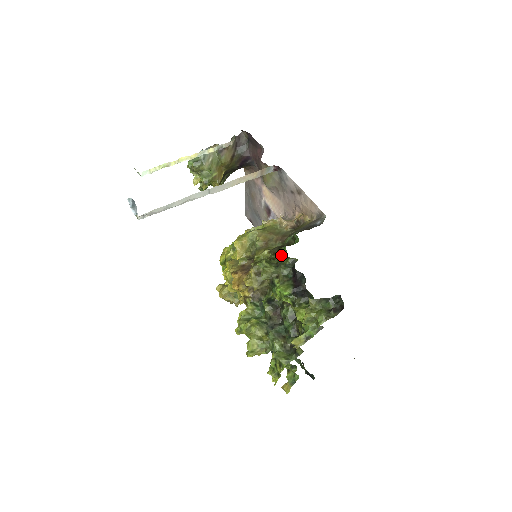
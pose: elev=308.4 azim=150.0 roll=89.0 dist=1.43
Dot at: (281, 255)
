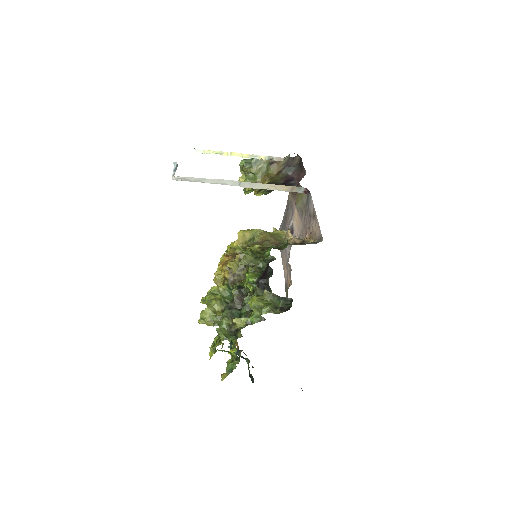
Dot at: (266, 252)
